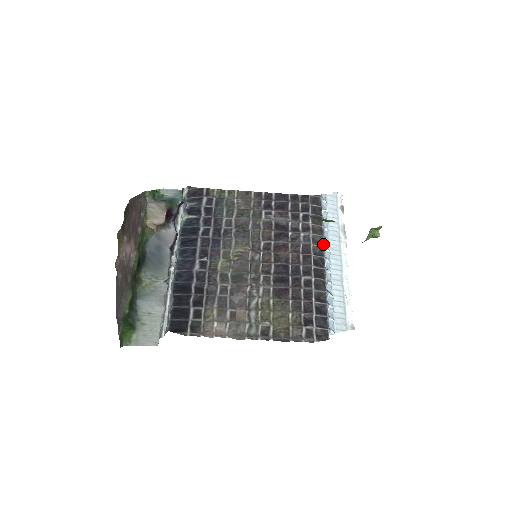
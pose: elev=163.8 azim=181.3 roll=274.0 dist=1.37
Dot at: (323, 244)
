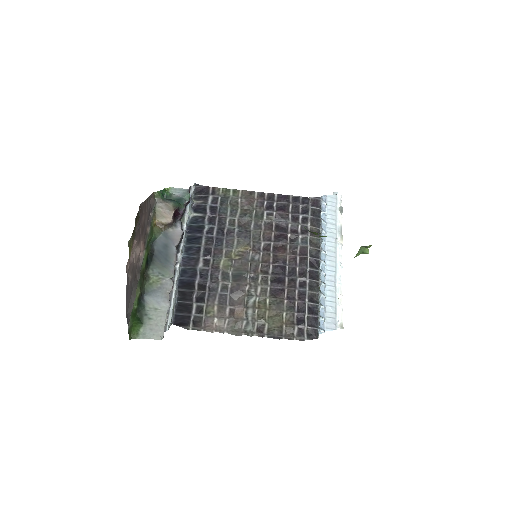
Dot at: (320, 246)
